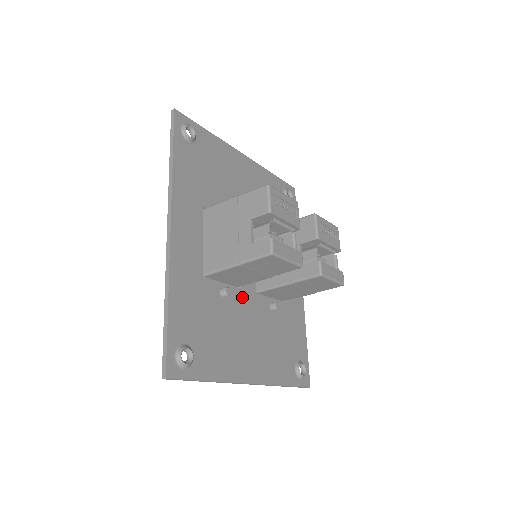
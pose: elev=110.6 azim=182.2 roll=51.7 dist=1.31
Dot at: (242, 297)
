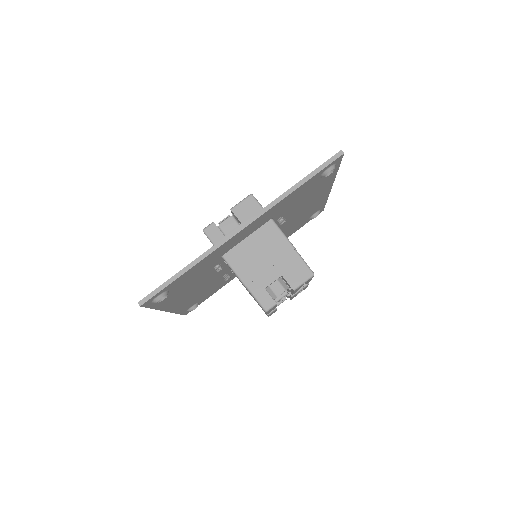
Dot at: occluded
